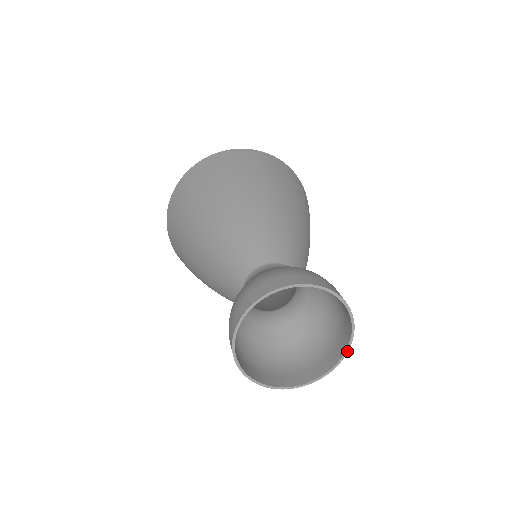
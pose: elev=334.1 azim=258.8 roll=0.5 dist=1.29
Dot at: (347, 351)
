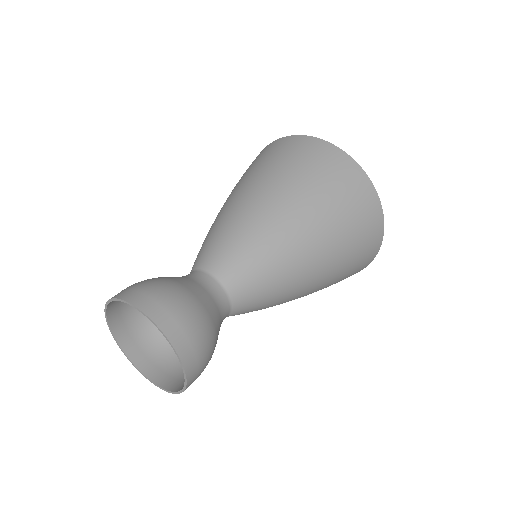
Dot at: (175, 393)
